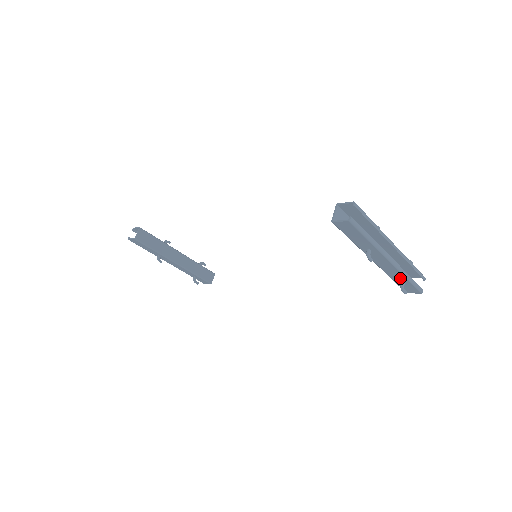
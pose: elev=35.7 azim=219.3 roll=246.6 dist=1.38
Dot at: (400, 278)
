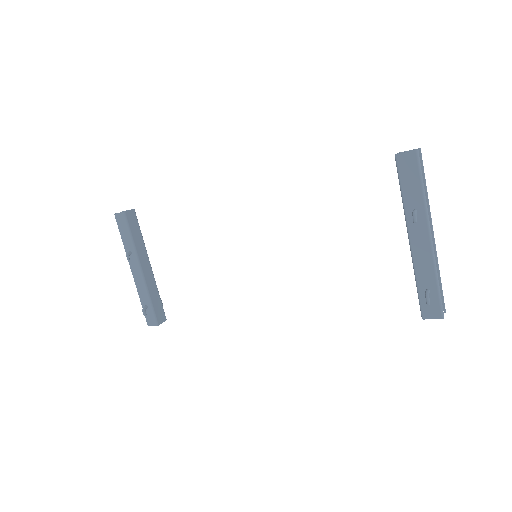
Dot at: (428, 279)
